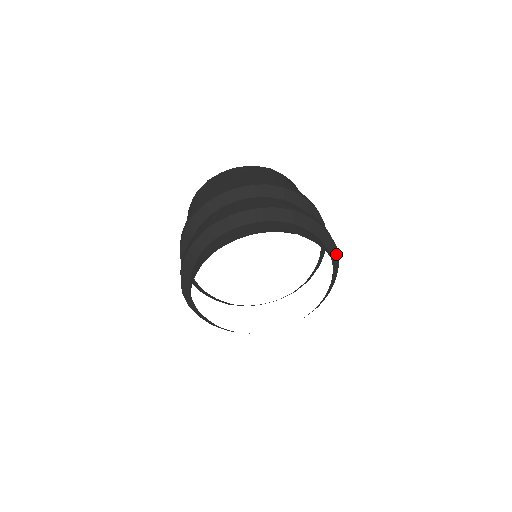
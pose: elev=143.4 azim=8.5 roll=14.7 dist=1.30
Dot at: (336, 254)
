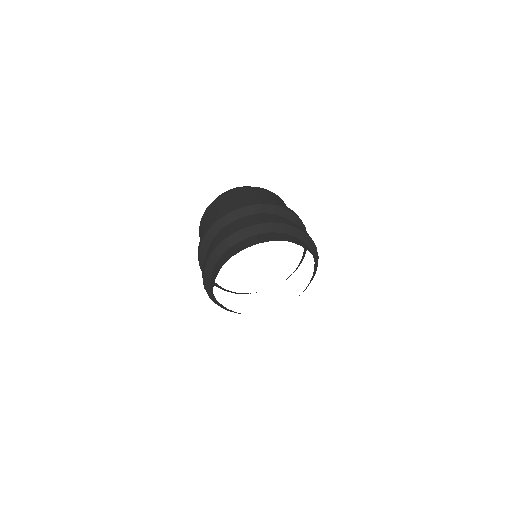
Dot at: (316, 252)
